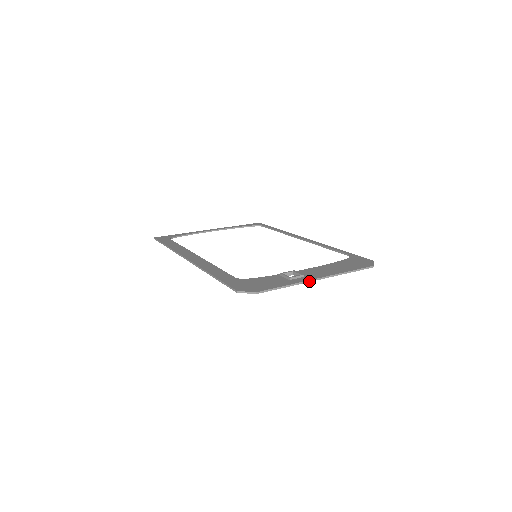
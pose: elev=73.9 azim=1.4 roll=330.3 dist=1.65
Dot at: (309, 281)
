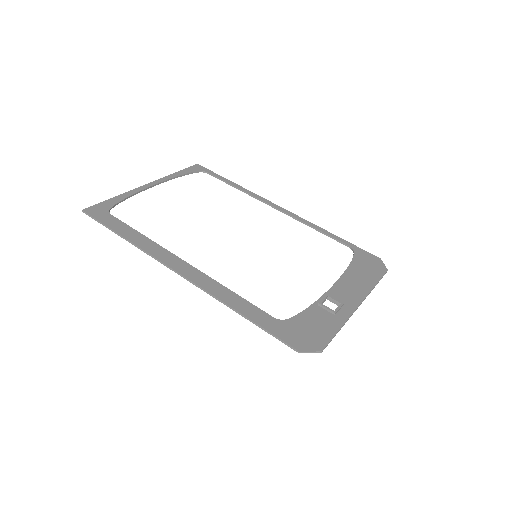
Dot at: occluded
